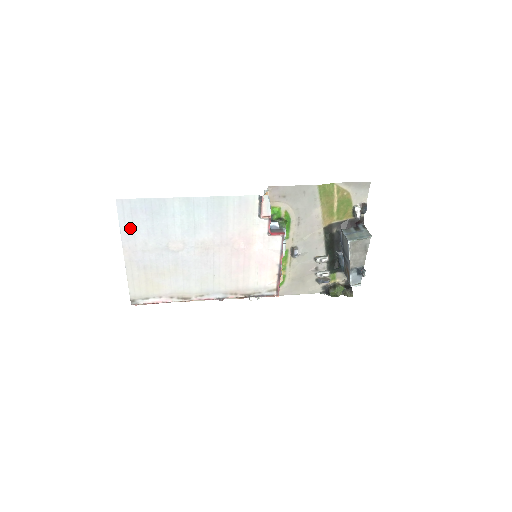
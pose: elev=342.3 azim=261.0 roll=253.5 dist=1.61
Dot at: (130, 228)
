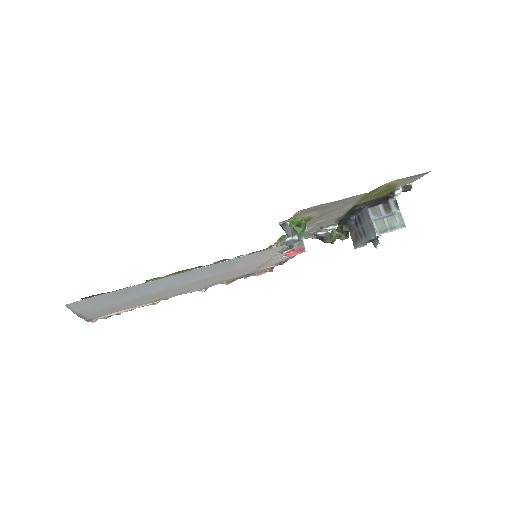
Dot at: (88, 306)
